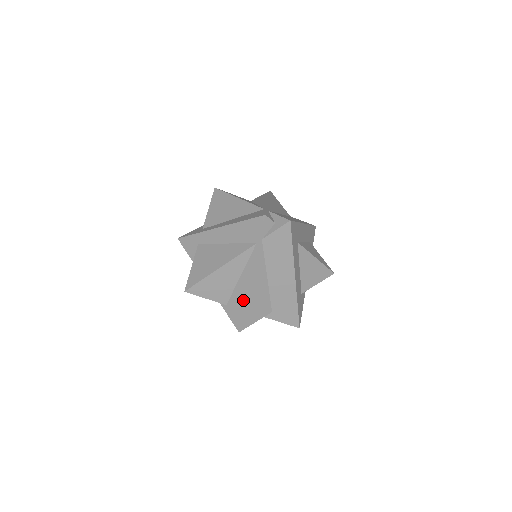
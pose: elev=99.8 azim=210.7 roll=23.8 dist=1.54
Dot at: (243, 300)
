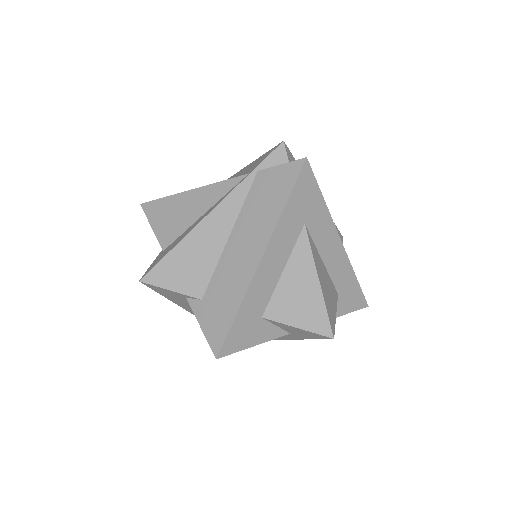
Dot at: (179, 241)
